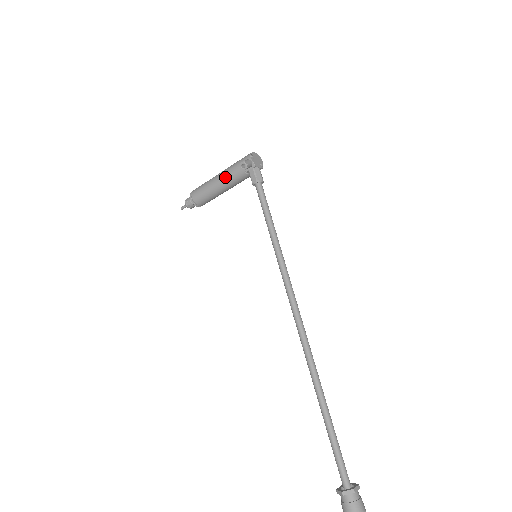
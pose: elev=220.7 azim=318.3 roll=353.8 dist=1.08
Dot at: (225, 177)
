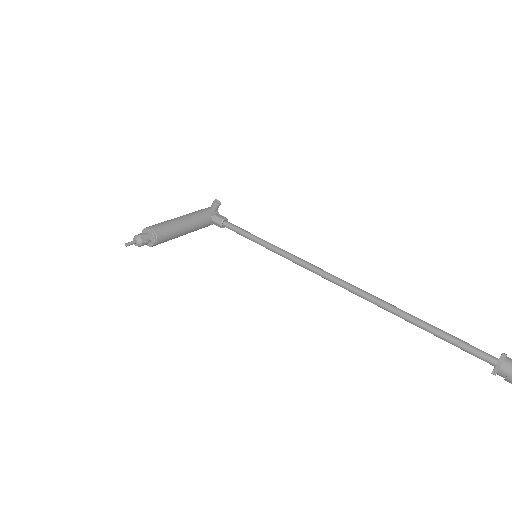
Dot at: (191, 215)
